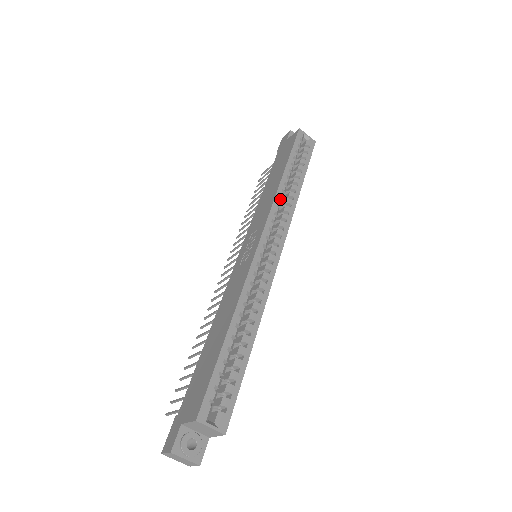
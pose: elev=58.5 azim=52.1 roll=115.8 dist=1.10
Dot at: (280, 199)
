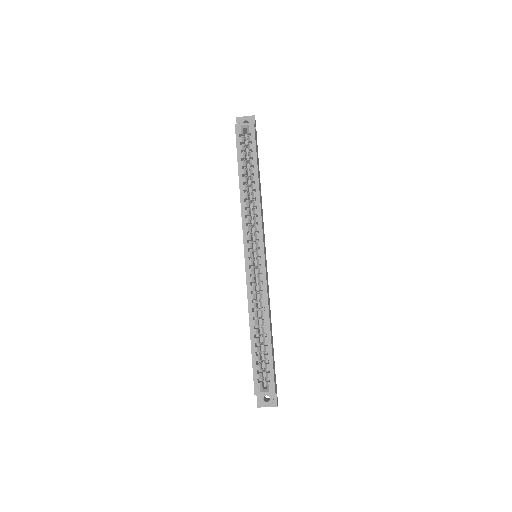
Dot at: (247, 207)
